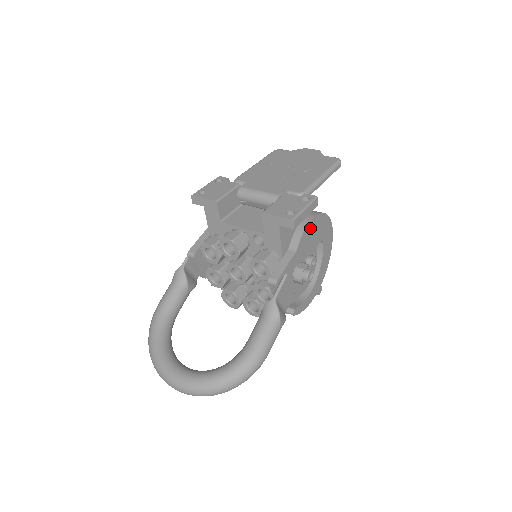
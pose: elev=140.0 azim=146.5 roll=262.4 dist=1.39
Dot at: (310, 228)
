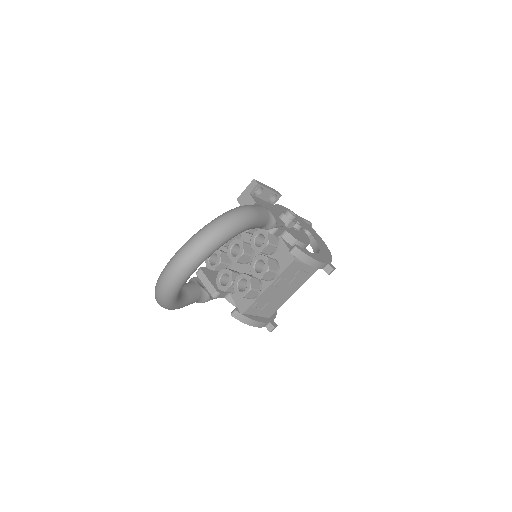
Dot at: occluded
